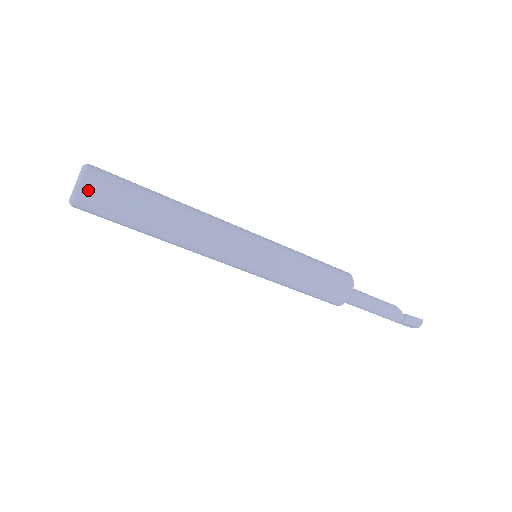
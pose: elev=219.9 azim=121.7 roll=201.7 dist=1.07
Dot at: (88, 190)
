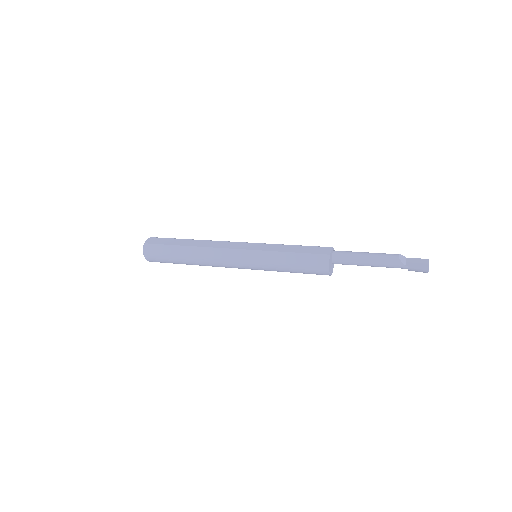
Dot at: (151, 260)
